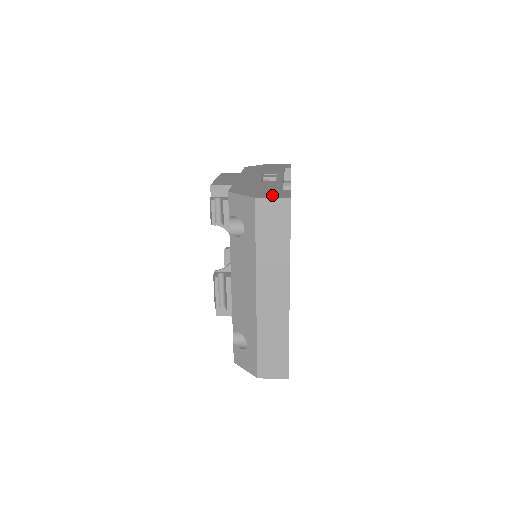
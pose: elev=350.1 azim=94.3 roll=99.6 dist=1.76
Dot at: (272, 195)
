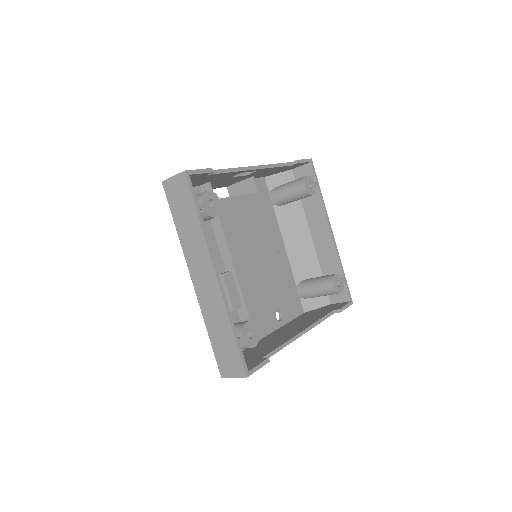
Dot at: occluded
